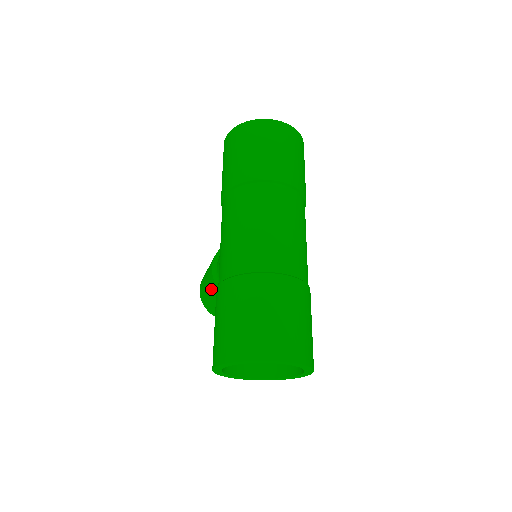
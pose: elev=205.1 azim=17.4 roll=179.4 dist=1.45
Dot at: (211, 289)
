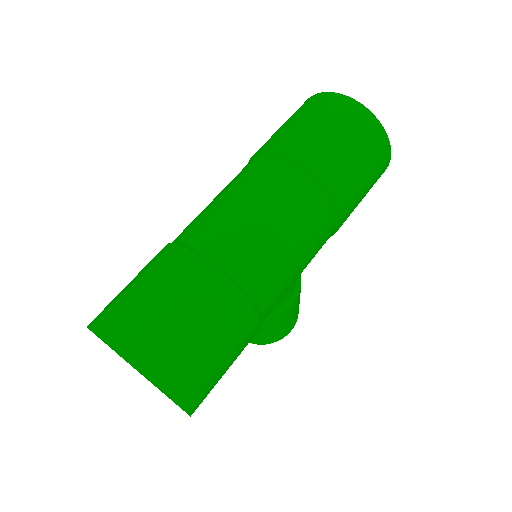
Dot at: occluded
